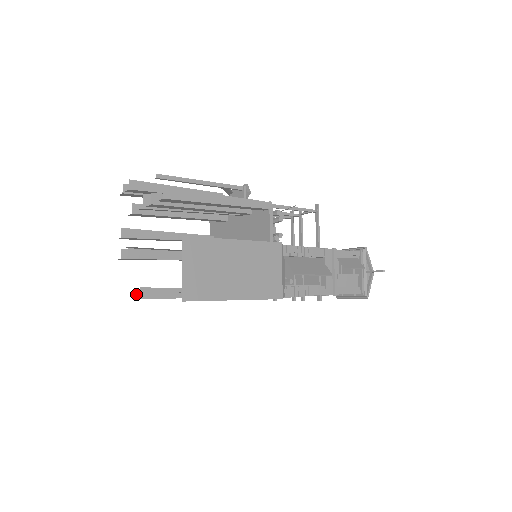
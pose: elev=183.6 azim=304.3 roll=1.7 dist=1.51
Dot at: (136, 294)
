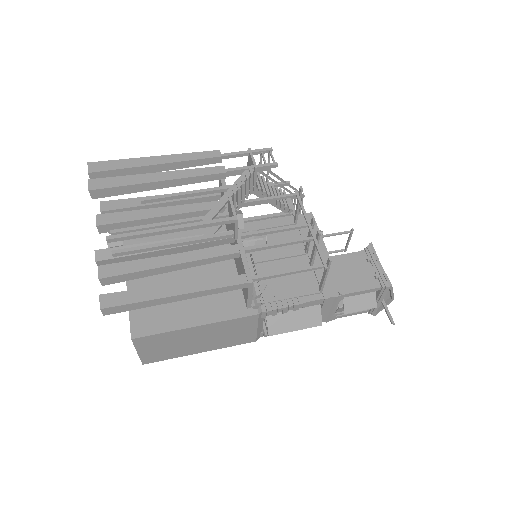
Dot at: occluded
